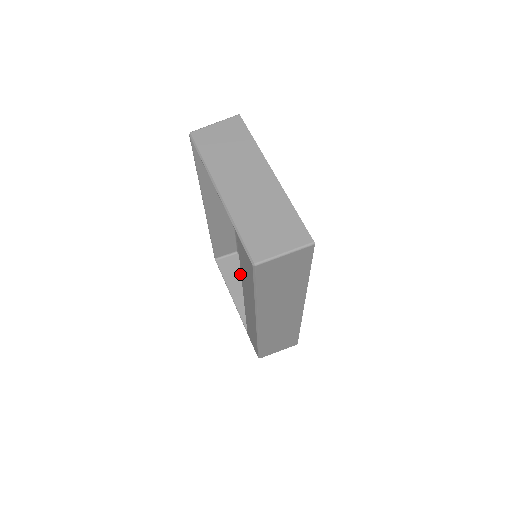
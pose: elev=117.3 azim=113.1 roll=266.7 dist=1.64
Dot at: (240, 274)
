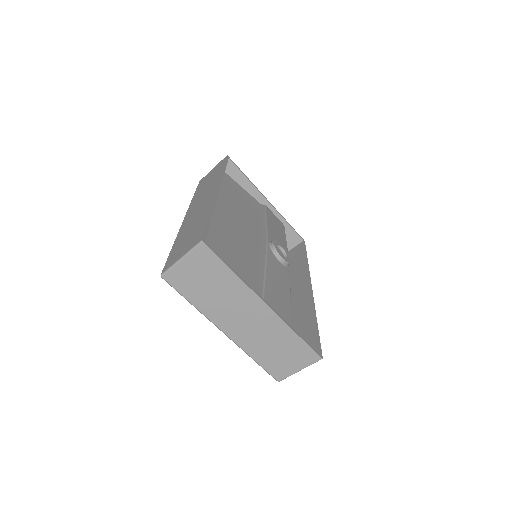
Dot at: occluded
